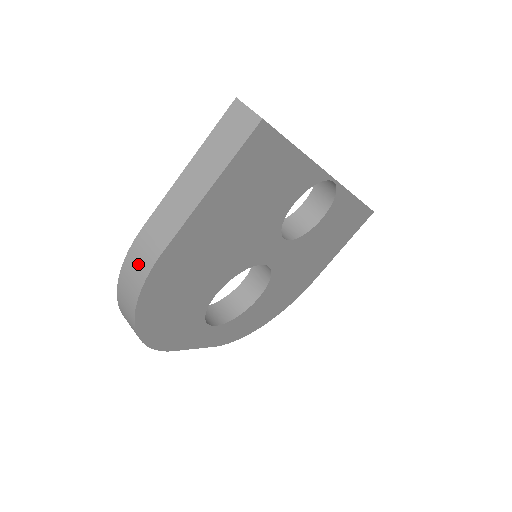
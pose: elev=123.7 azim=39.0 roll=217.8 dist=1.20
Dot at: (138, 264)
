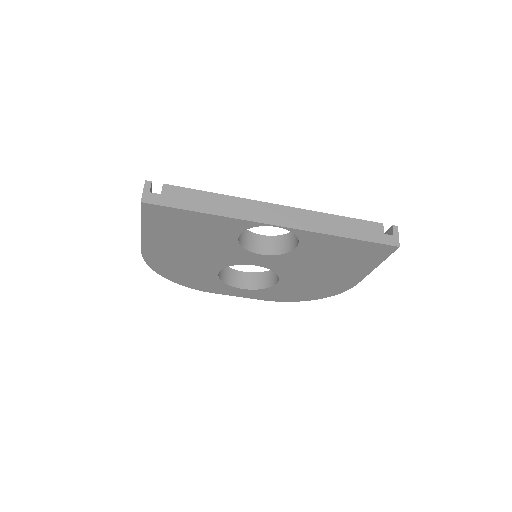
Dot at: occluded
